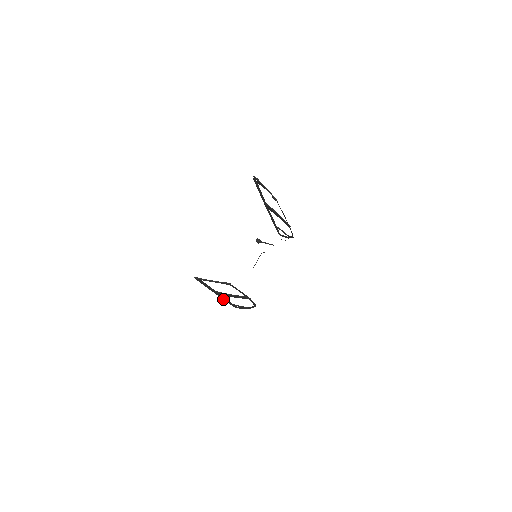
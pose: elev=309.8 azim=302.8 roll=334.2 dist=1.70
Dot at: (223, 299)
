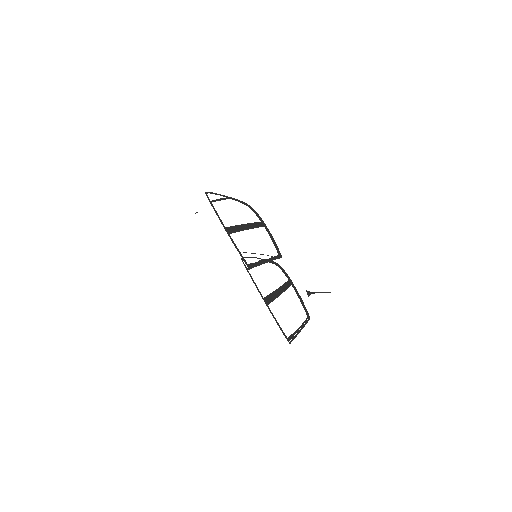
Dot at: occluded
